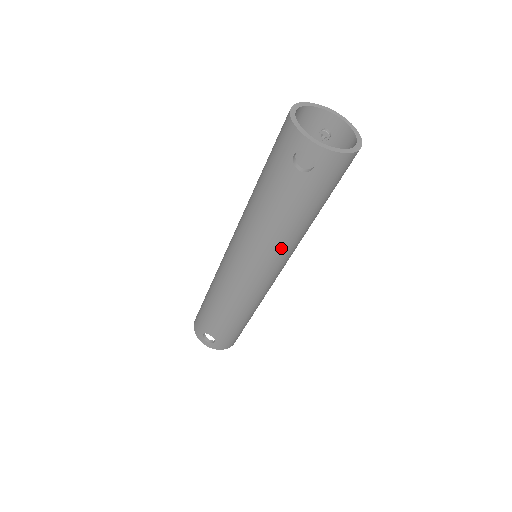
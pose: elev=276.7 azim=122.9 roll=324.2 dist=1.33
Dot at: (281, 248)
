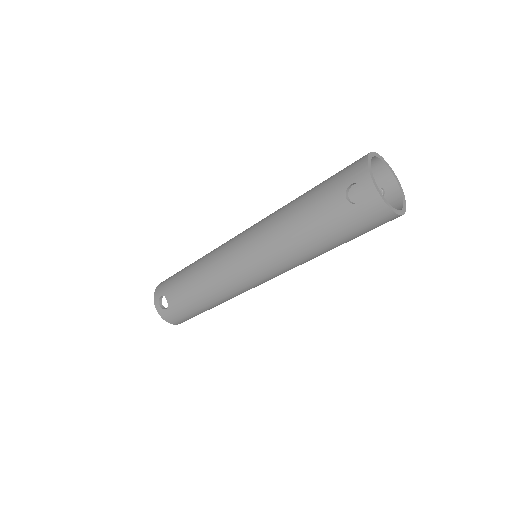
Dot at: (285, 256)
